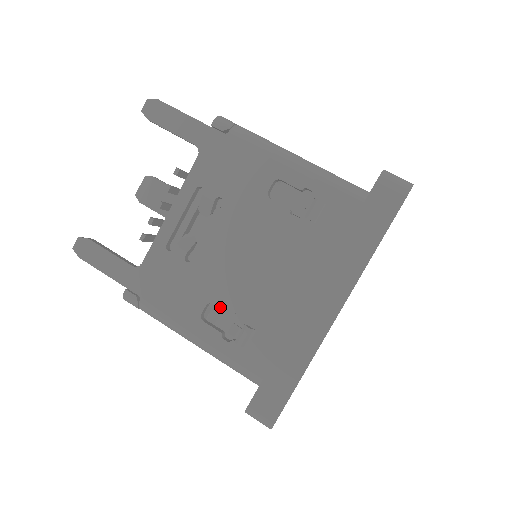
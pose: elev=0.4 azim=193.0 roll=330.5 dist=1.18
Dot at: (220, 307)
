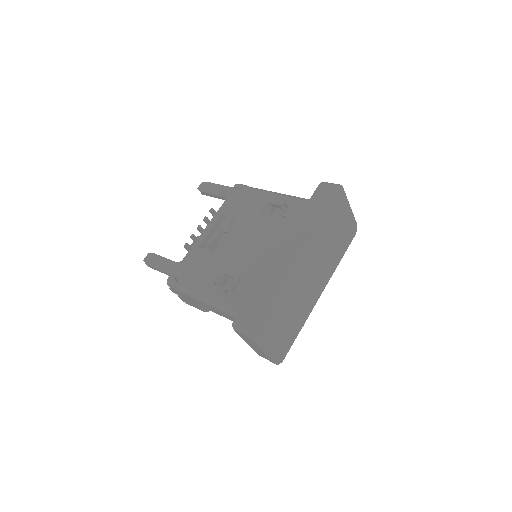
Dot at: (226, 274)
